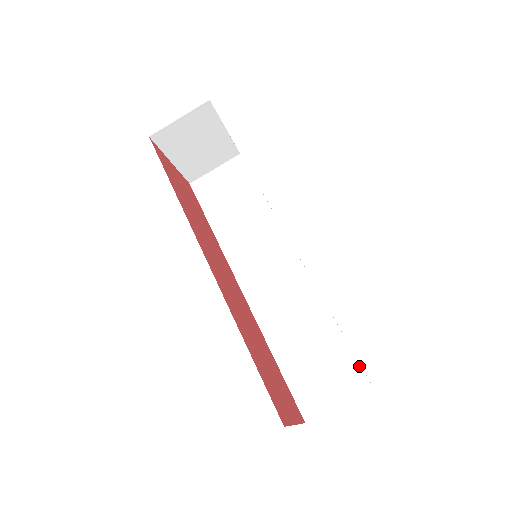
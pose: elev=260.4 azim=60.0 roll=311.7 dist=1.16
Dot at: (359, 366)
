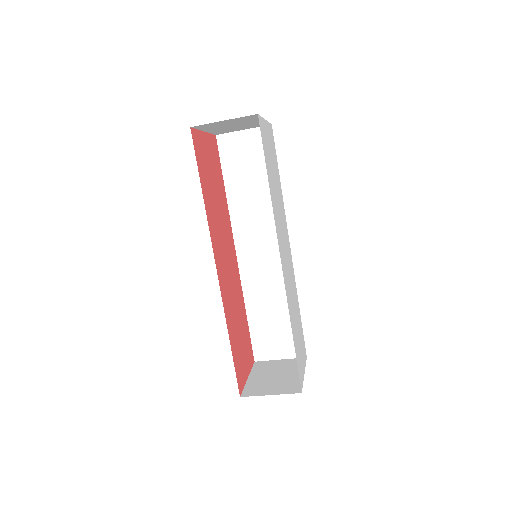
Dot at: occluded
